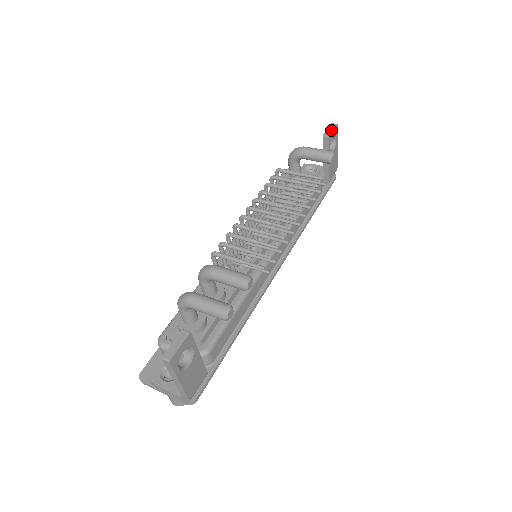
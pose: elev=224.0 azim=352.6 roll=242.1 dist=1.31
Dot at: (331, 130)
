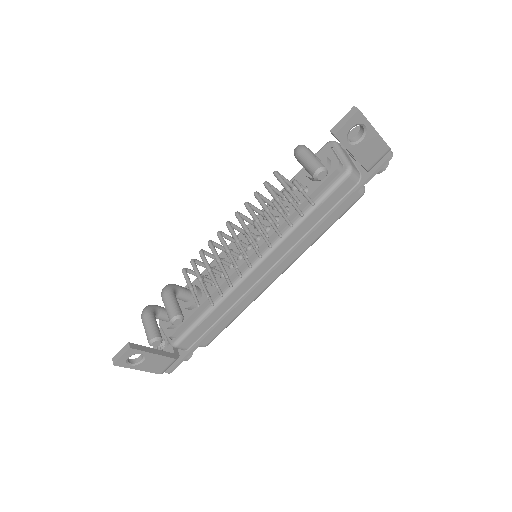
Dot at: (343, 122)
